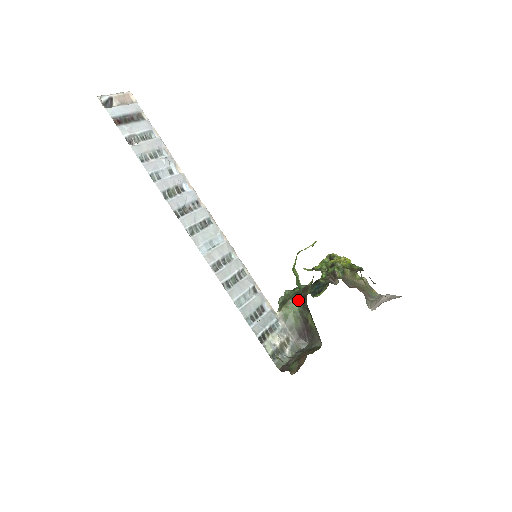
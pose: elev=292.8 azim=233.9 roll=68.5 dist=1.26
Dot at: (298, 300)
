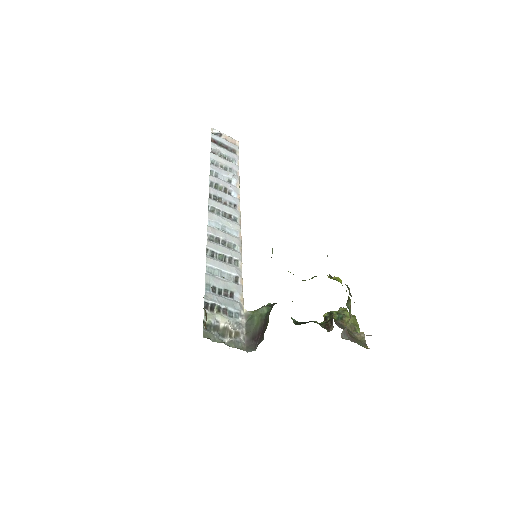
Dot at: (271, 305)
